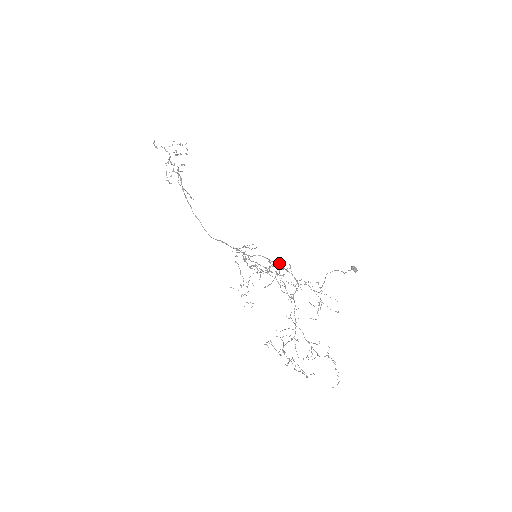
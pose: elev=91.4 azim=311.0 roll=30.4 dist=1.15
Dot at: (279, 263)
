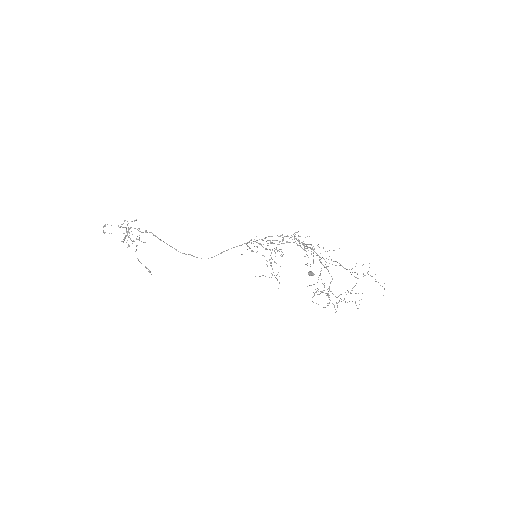
Dot at: (287, 236)
